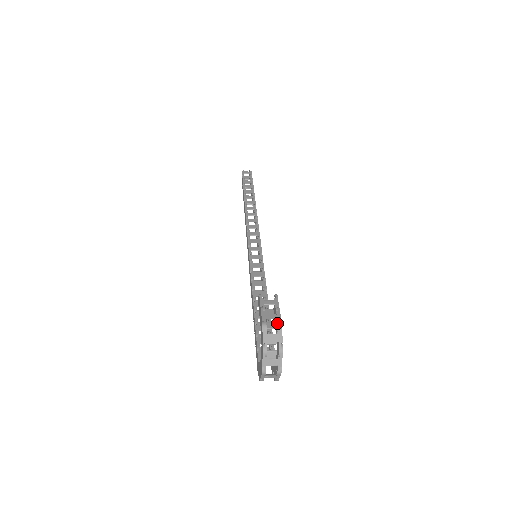
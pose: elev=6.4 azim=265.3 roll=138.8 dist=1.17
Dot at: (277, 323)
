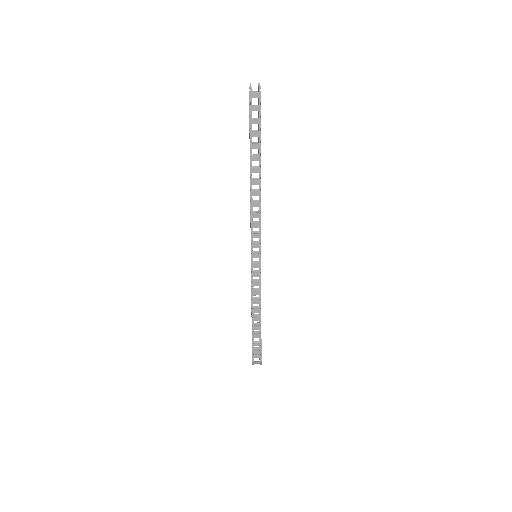
Dot at: (260, 360)
